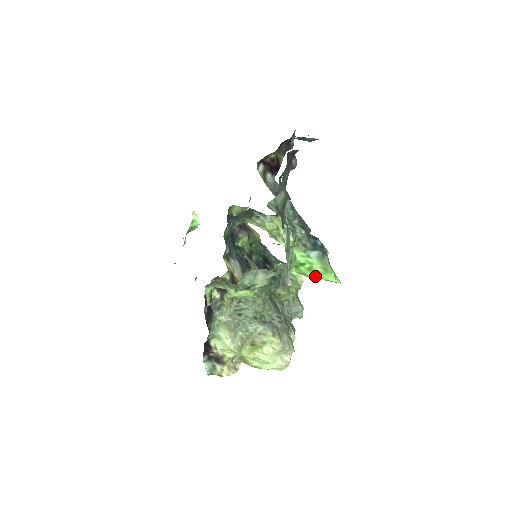
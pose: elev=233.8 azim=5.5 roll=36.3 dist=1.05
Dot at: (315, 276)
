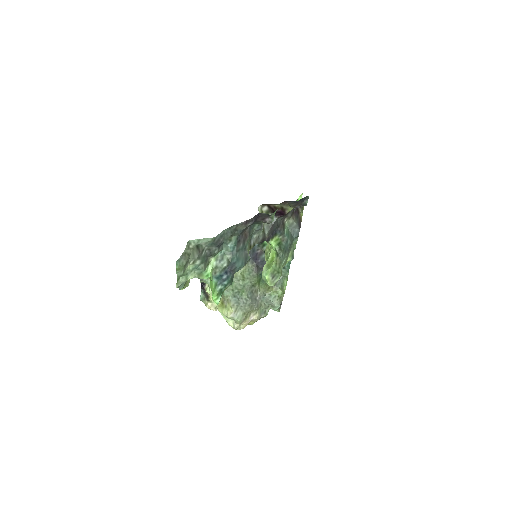
Dot at: (212, 292)
